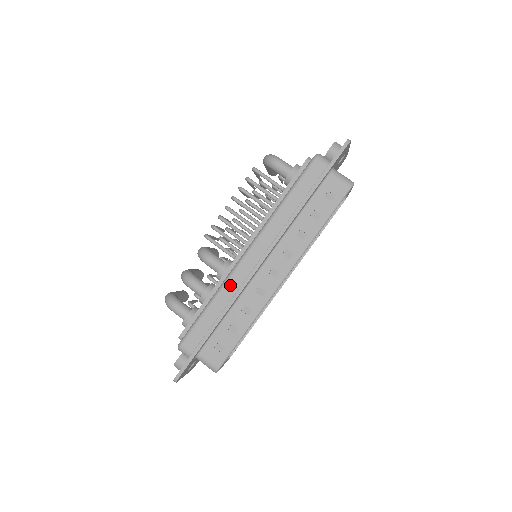
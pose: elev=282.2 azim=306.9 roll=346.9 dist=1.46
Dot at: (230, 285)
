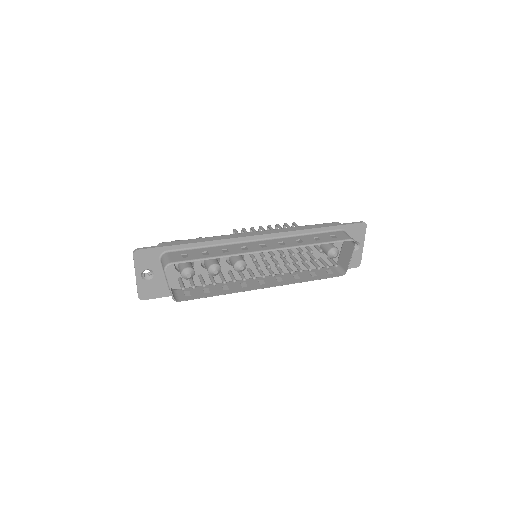
Dot at: (228, 236)
